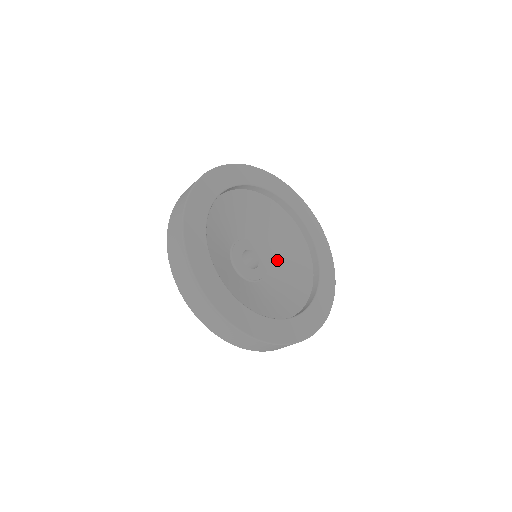
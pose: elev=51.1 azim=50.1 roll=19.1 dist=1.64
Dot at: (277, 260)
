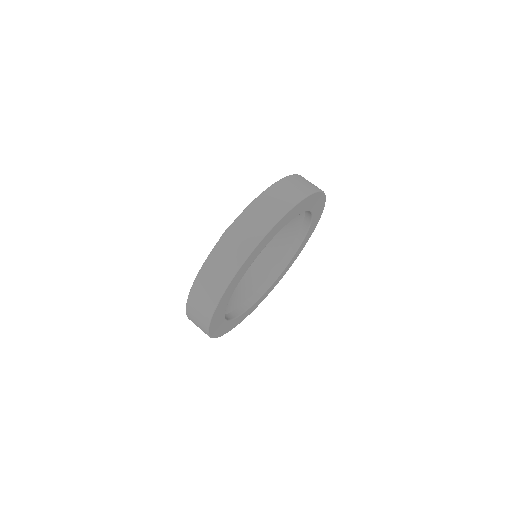
Dot at: (266, 246)
